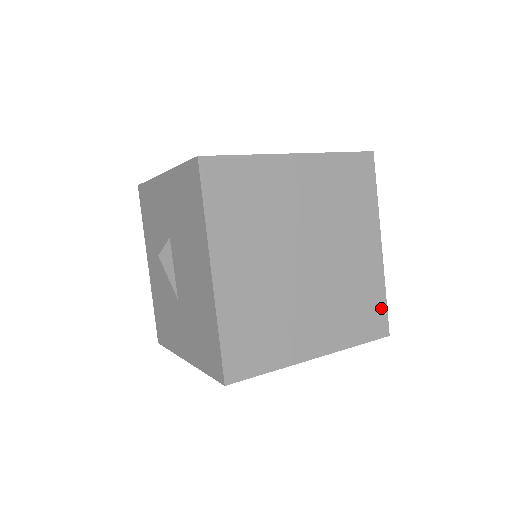
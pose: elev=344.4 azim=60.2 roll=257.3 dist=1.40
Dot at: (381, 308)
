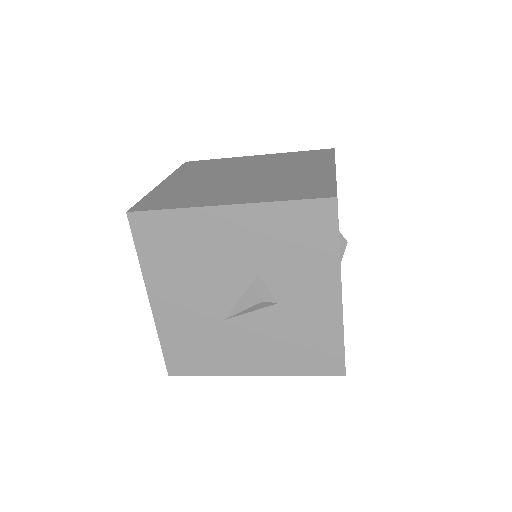
Dot at: (327, 187)
